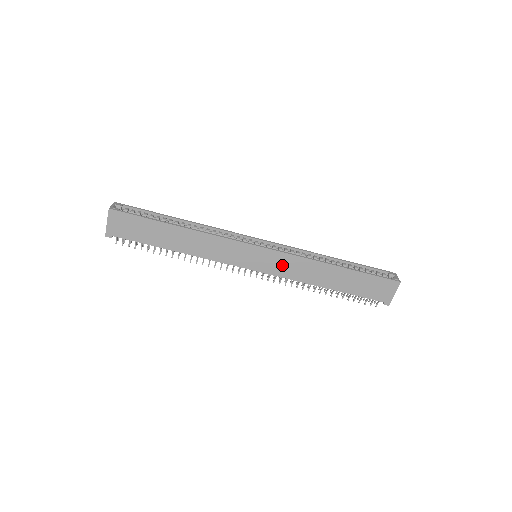
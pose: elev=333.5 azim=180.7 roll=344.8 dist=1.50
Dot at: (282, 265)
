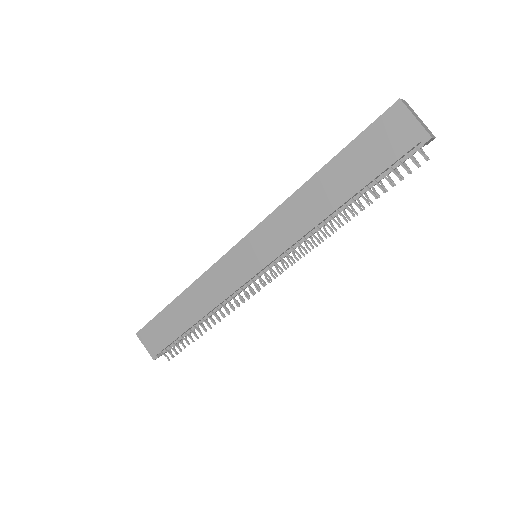
Dot at: (273, 237)
